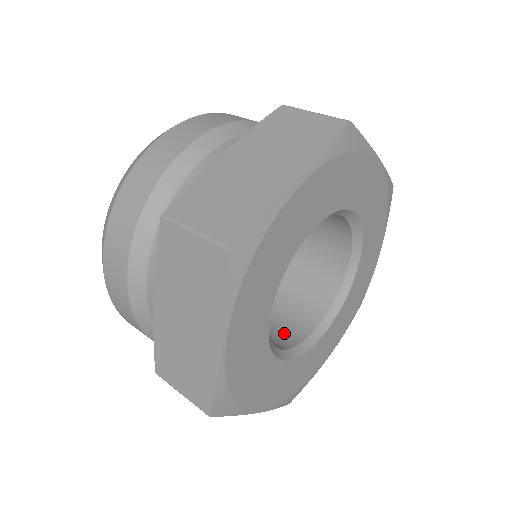
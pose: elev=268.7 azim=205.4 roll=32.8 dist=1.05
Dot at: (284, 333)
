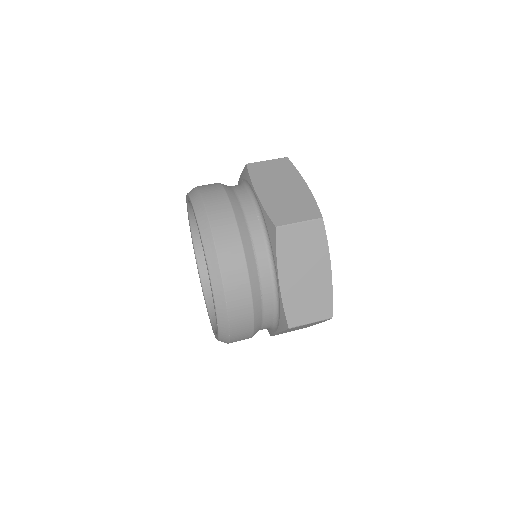
Dot at: occluded
